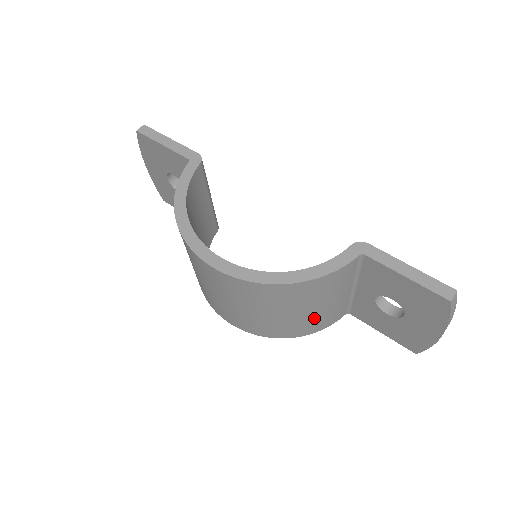
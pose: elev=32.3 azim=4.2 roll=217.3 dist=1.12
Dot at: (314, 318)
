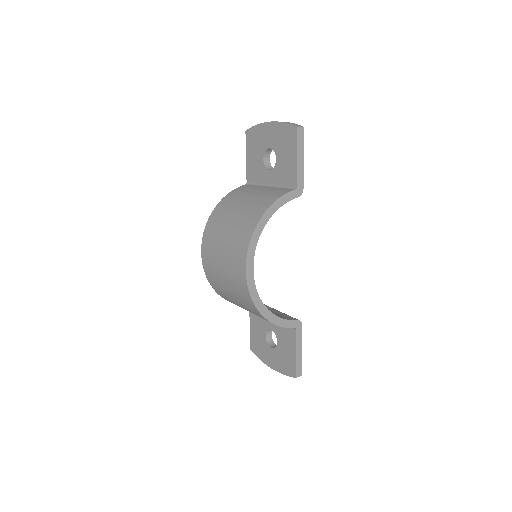
Dot at: occluded
